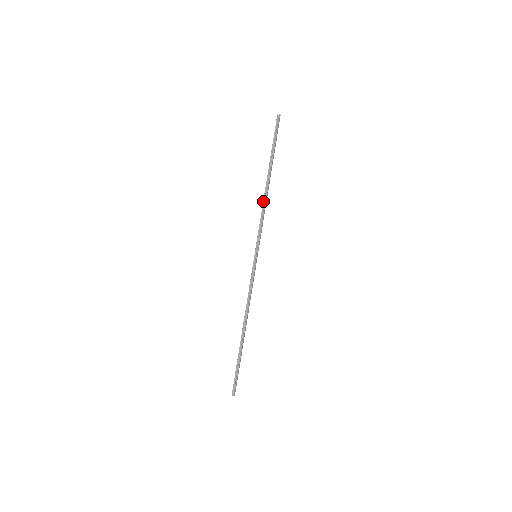
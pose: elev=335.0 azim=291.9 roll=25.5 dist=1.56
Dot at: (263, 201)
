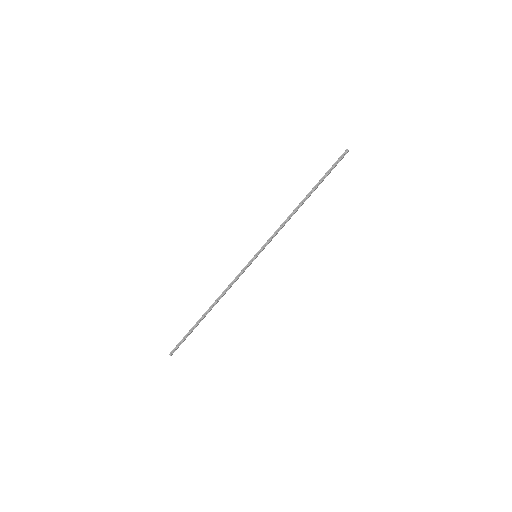
Dot at: (290, 214)
